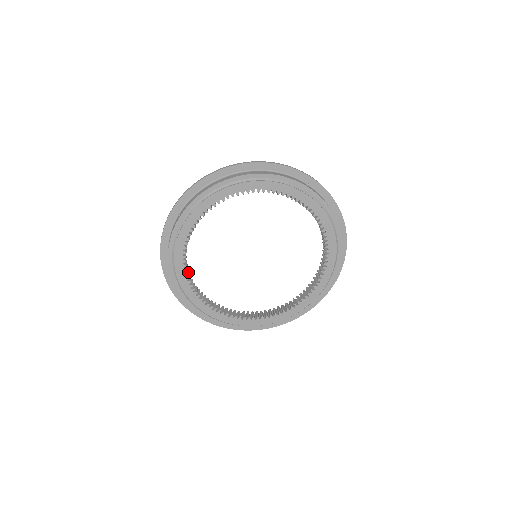
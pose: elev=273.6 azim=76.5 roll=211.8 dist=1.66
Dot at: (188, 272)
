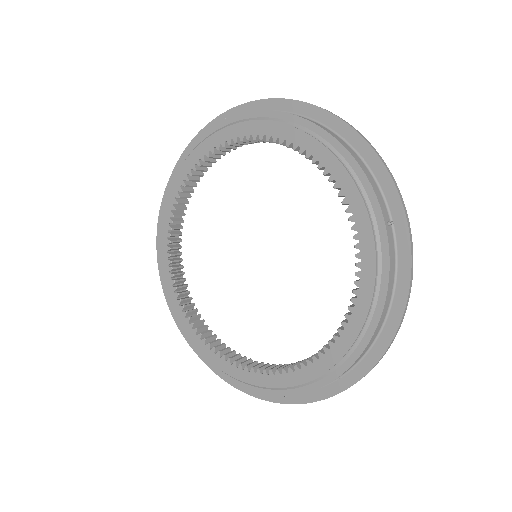
Dot at: (184, 197)
